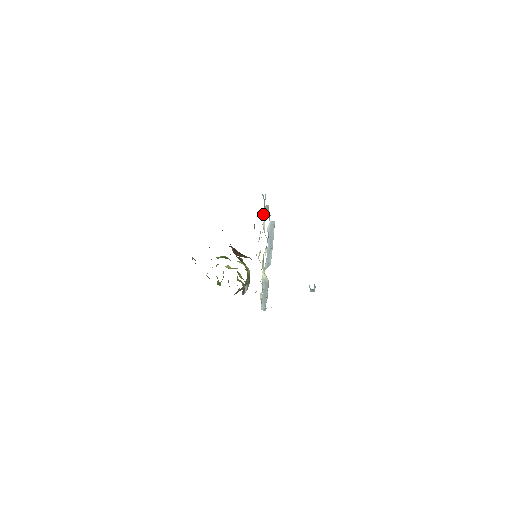
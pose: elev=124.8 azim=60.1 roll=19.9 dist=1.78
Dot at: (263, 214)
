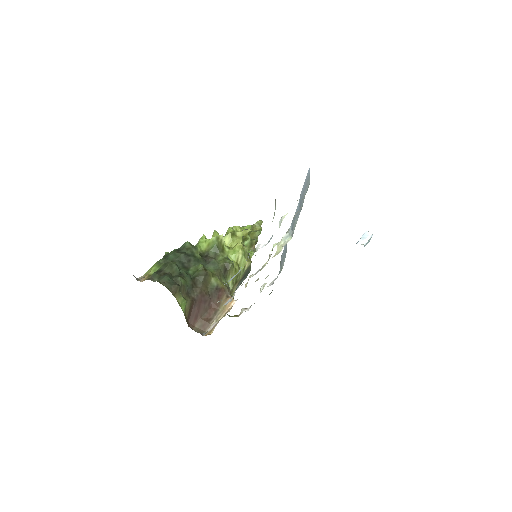
Dot at: occluded
